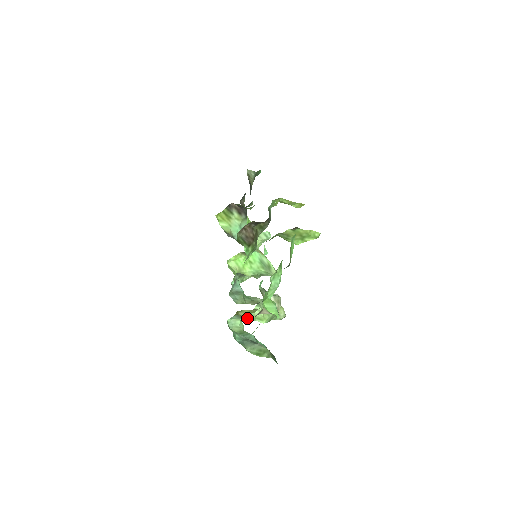
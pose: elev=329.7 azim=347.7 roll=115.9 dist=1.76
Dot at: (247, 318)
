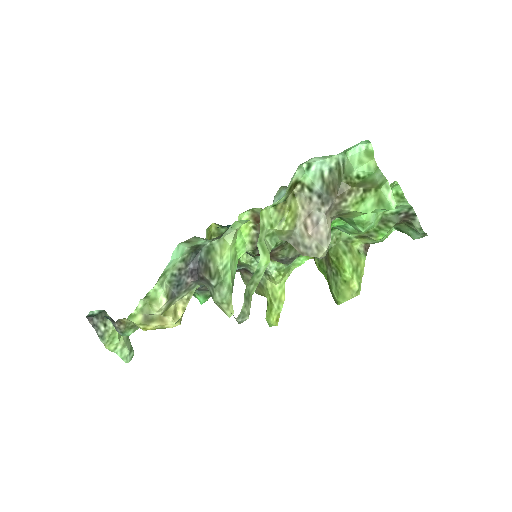
Dot at: (322, 191)
